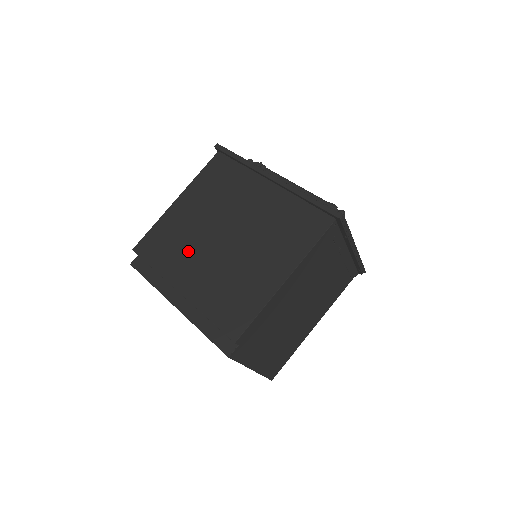
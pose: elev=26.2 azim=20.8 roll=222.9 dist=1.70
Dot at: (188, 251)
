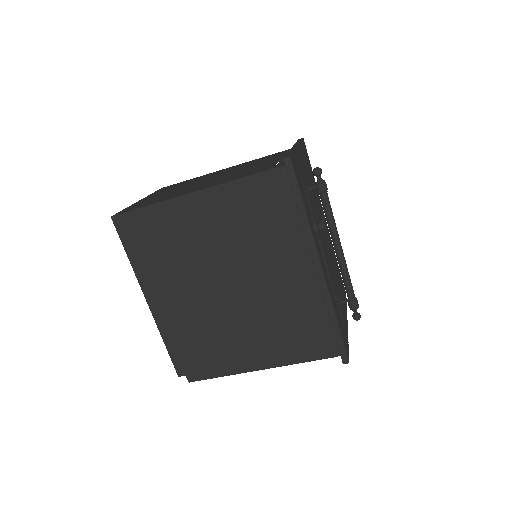
Dot at: (184, 271)
